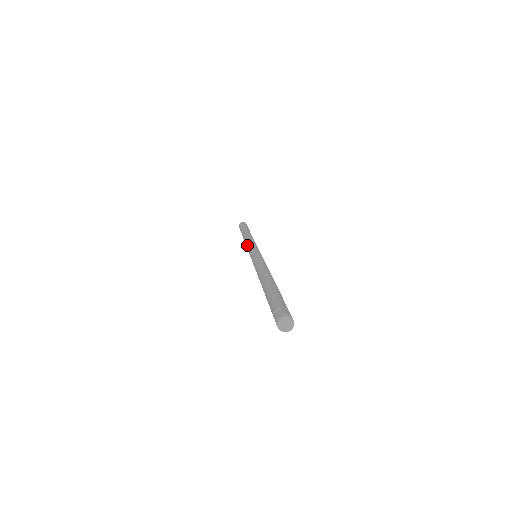
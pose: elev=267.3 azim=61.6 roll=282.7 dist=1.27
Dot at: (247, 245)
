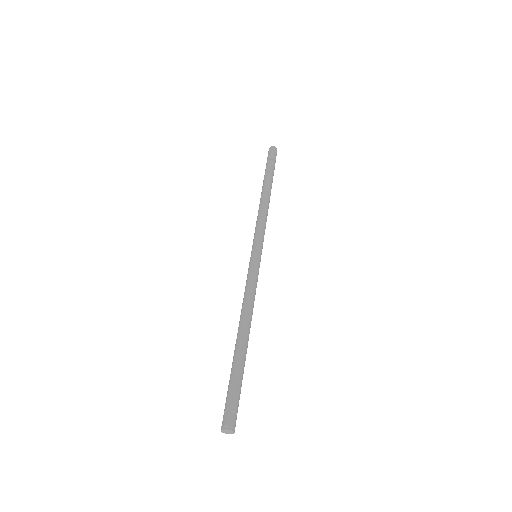
Dot at: (260, 223)
